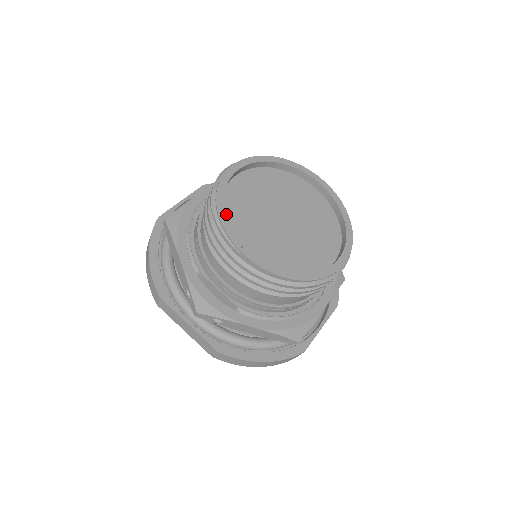
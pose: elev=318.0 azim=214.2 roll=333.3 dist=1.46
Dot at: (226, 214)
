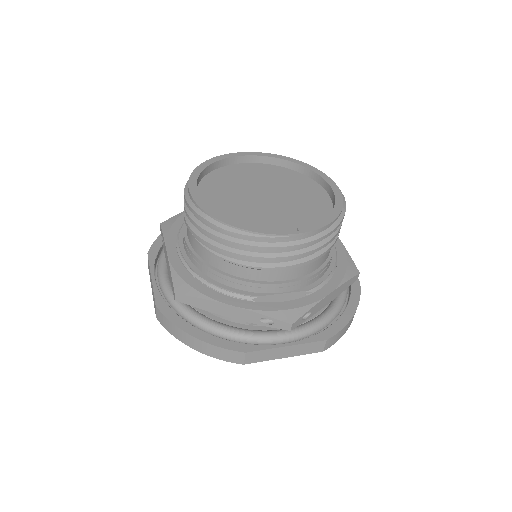
Dot at: occluded
